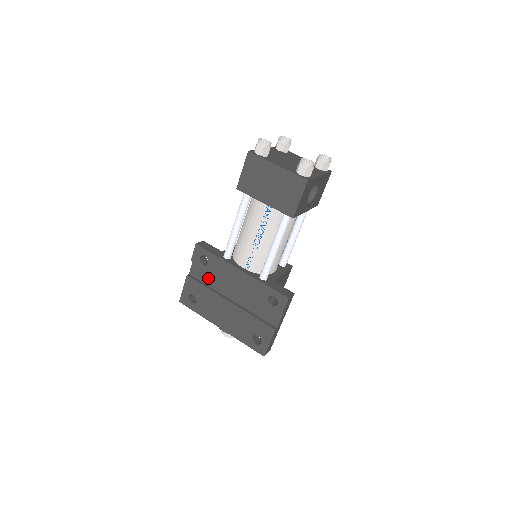
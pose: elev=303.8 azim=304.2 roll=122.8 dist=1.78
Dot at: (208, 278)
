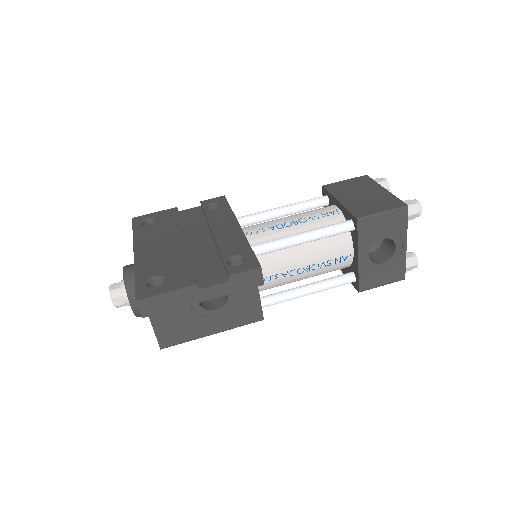
Dot at: (192, 221)
